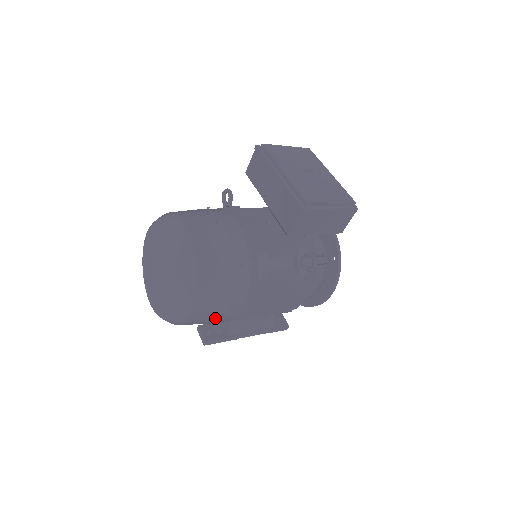
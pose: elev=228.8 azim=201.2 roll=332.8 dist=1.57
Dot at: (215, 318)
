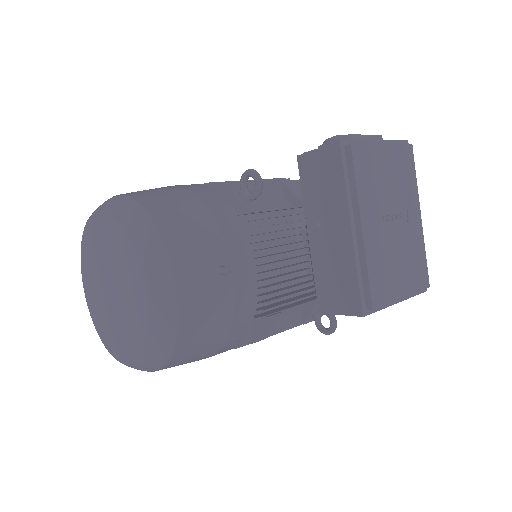
Dot at: occluded
